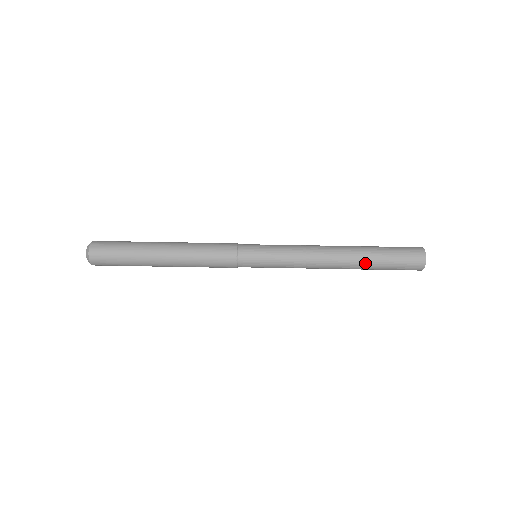
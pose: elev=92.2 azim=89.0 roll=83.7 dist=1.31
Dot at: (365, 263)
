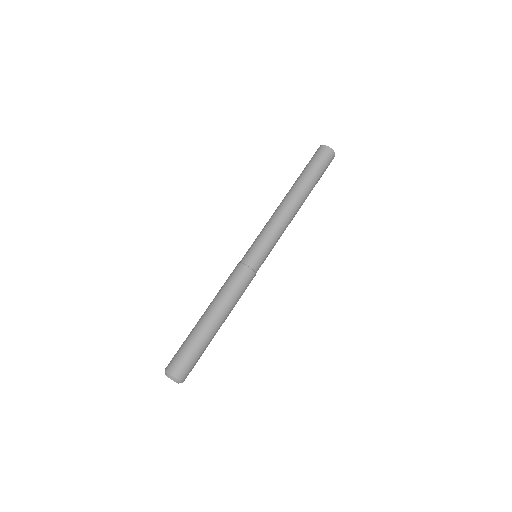
Dot at: (311, 190)
